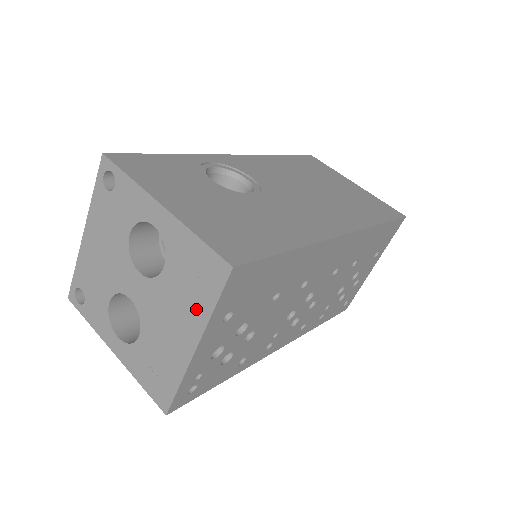
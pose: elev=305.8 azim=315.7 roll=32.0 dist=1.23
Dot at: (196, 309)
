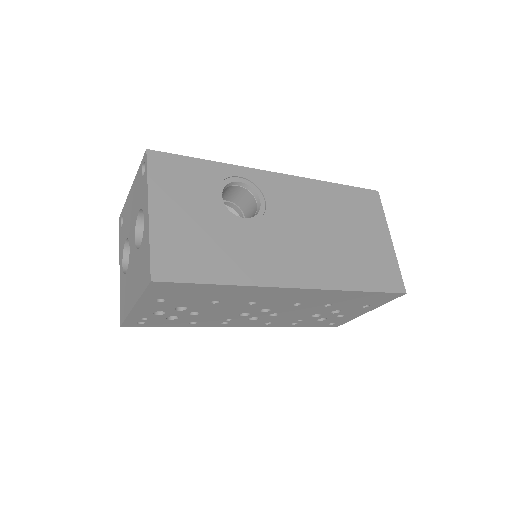
Dot at: (139, 286)
